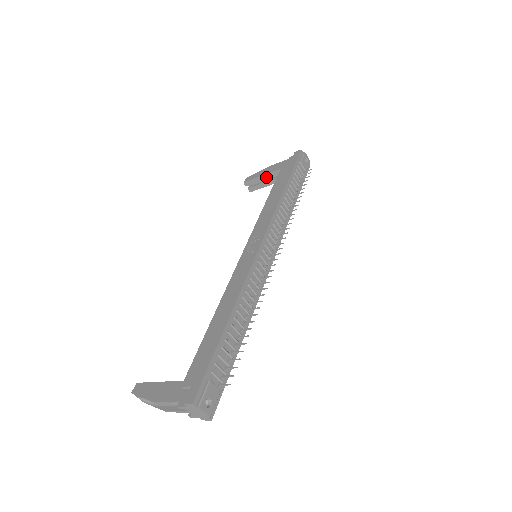
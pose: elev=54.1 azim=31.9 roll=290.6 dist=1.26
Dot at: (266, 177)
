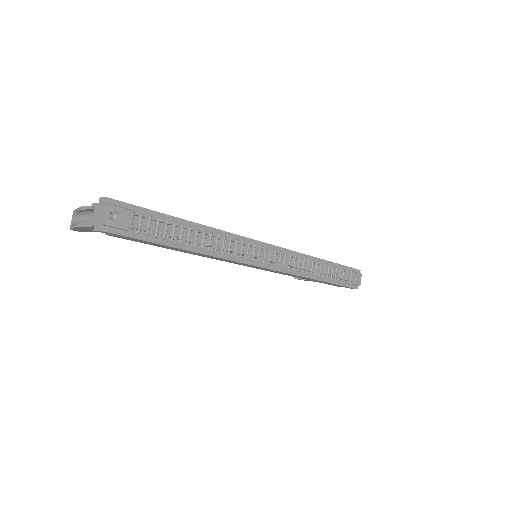
Dot at: occluded
